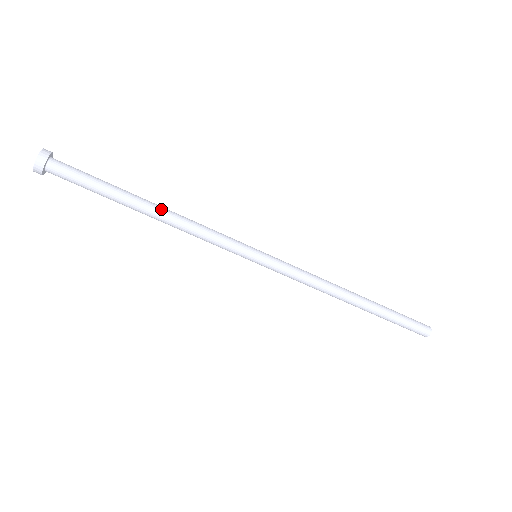
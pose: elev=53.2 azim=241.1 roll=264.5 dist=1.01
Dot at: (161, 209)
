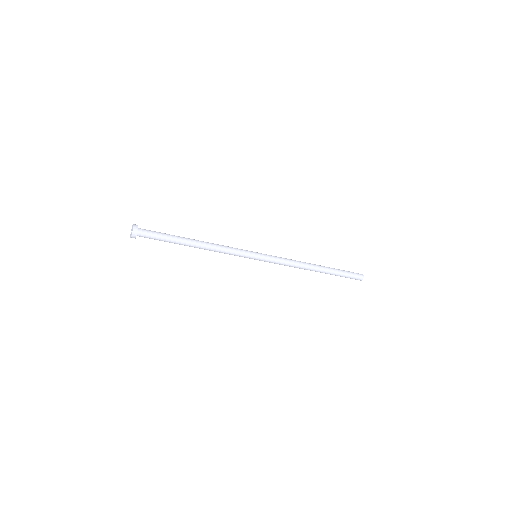
Dot at: (200, 246)
